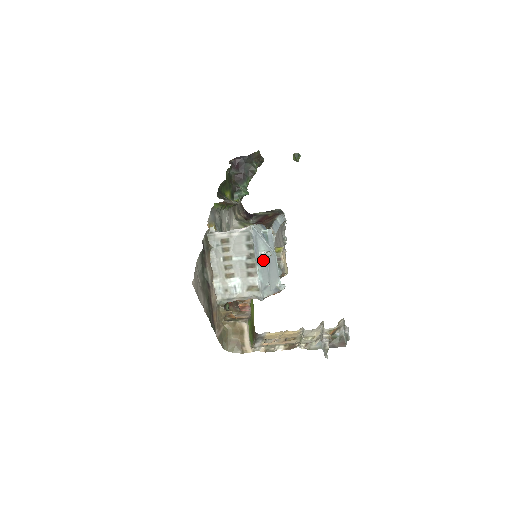
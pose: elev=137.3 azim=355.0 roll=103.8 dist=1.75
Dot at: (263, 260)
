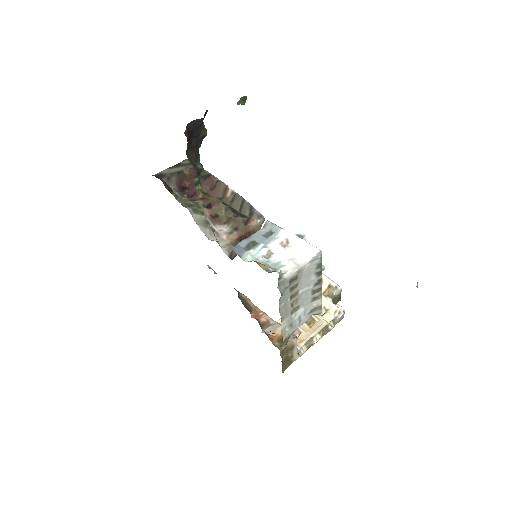
Dot at: occluded
